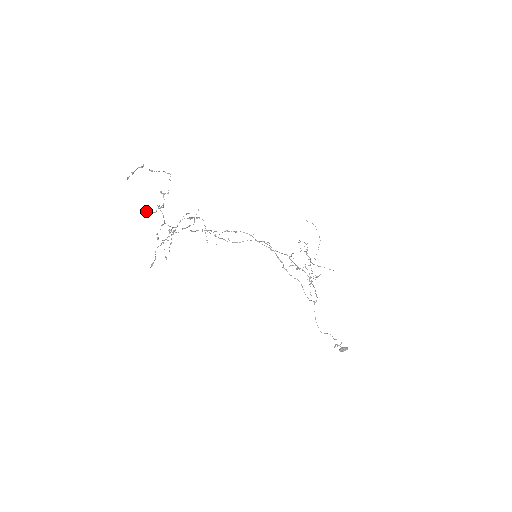
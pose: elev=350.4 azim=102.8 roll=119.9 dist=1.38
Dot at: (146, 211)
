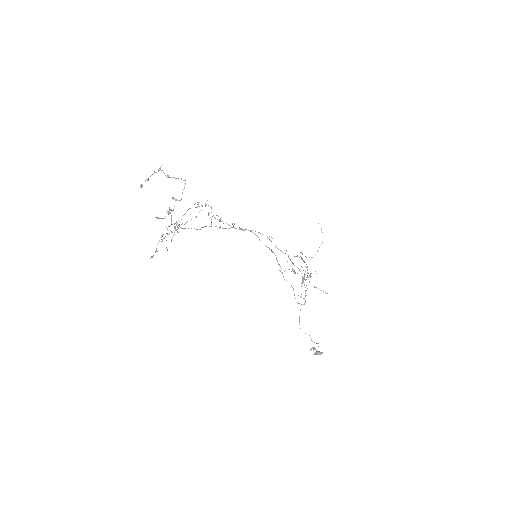
Dot at: (155, 217)
